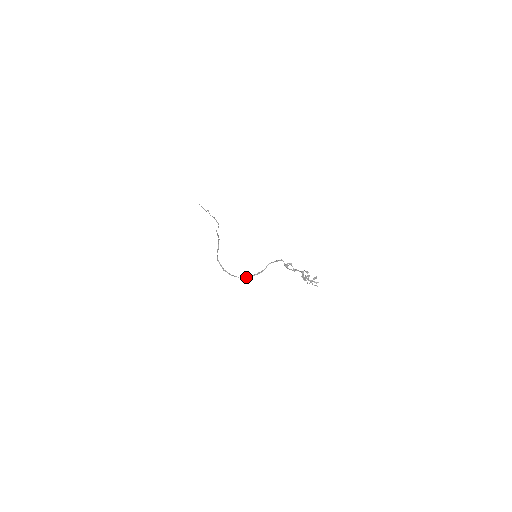
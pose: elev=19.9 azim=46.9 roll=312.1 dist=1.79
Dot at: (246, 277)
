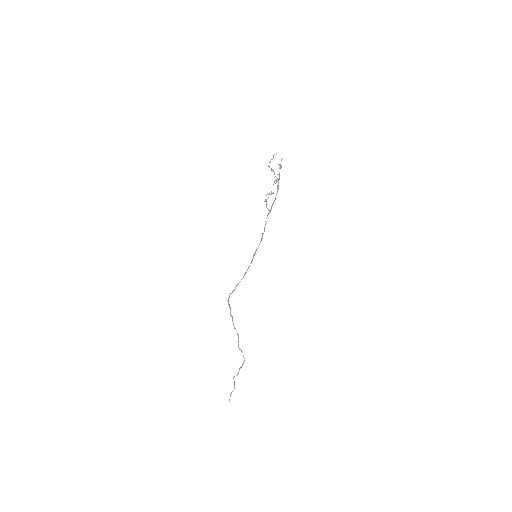
Dot at: (254, 255)
